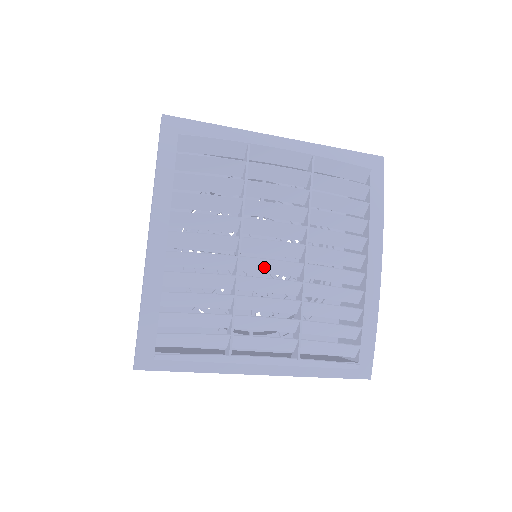
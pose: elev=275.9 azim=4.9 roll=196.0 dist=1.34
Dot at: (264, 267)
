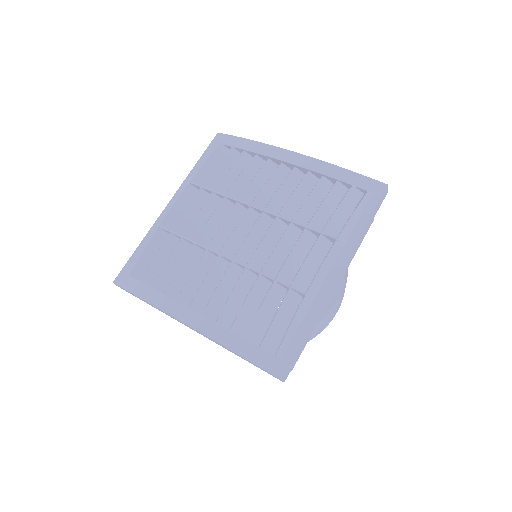
Dot at: (252, 244)
